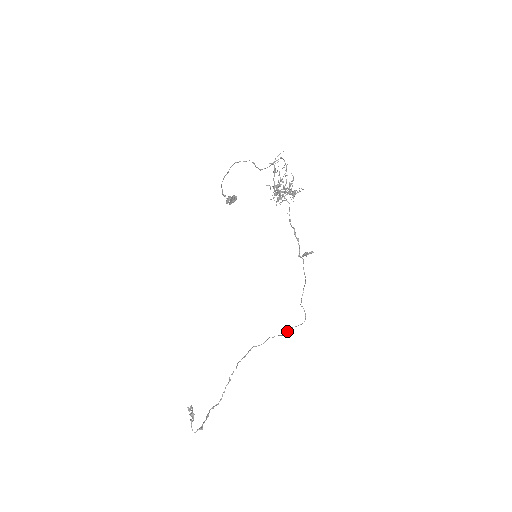
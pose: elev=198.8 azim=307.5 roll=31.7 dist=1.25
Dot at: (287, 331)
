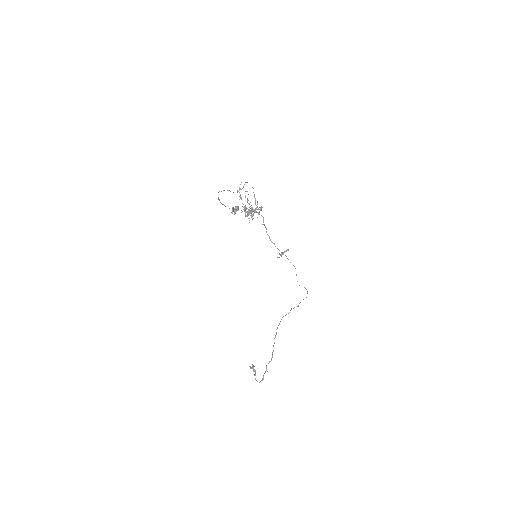
Dot at: occluded
